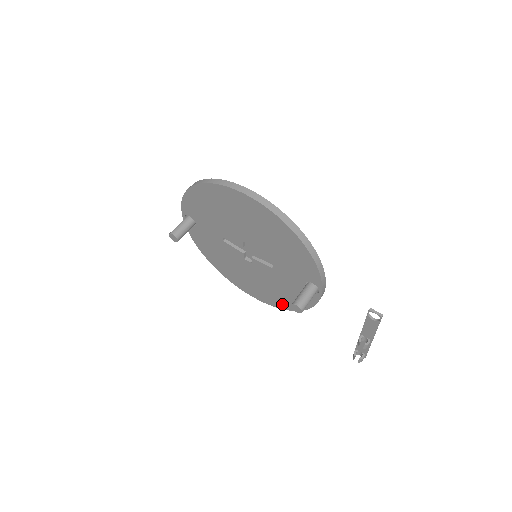
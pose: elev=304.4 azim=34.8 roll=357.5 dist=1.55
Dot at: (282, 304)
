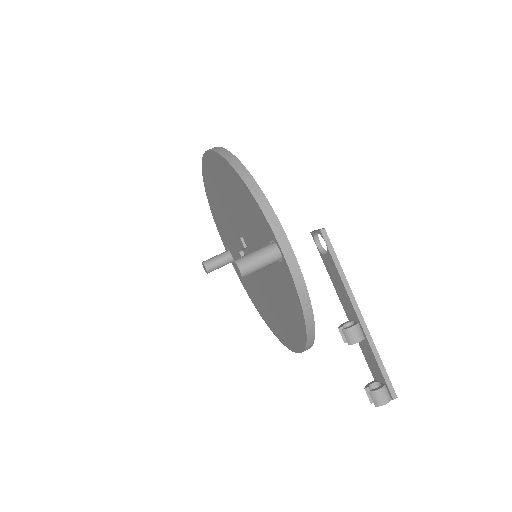
Dot at: (299, 334)
